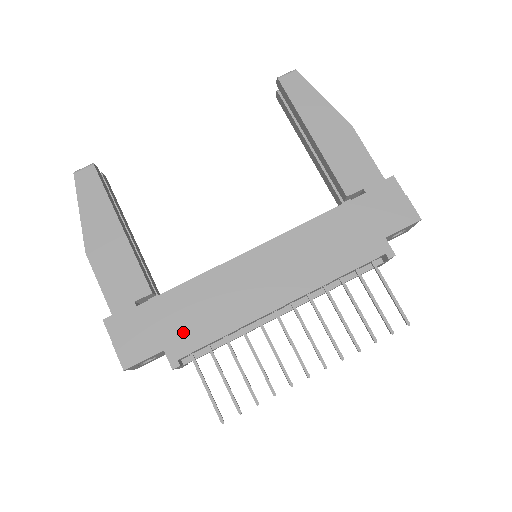
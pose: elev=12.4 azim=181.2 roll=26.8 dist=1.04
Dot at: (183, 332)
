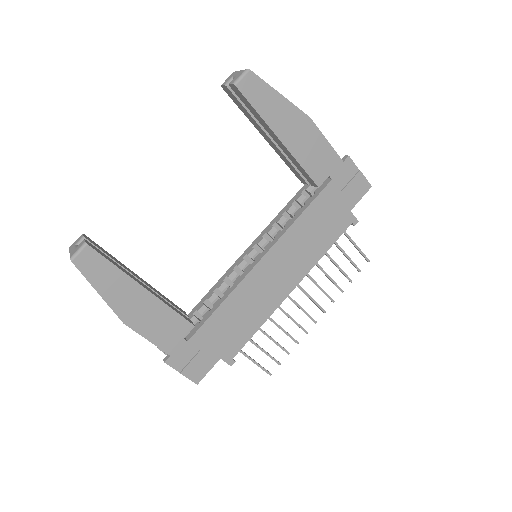
Dot at: (230, 341)
